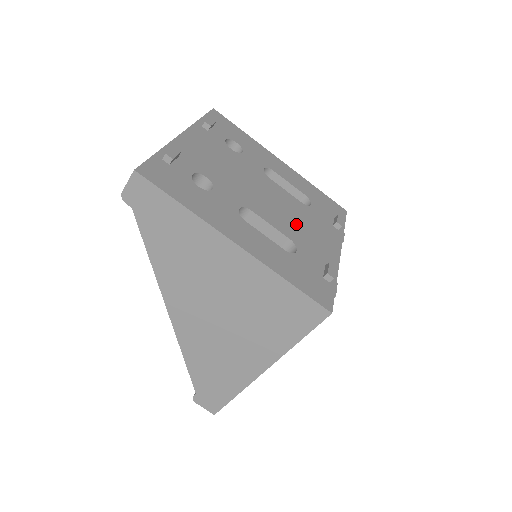
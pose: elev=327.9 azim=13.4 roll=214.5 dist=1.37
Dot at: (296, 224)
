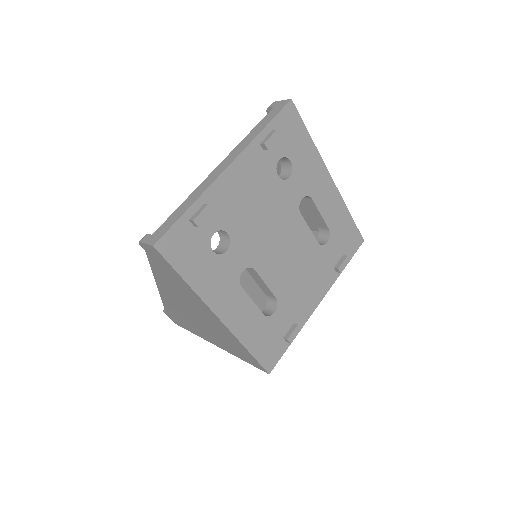
Dot at: (294, 276)
